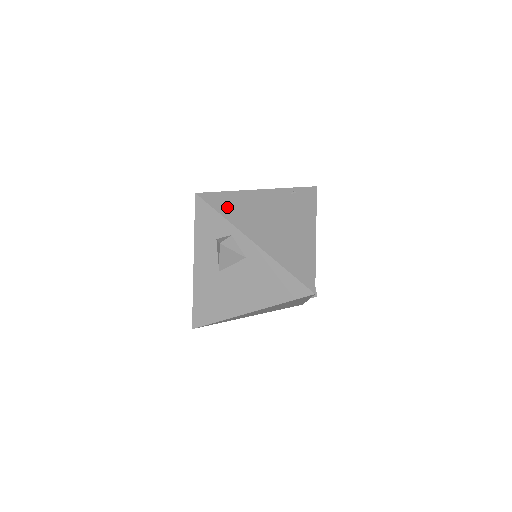
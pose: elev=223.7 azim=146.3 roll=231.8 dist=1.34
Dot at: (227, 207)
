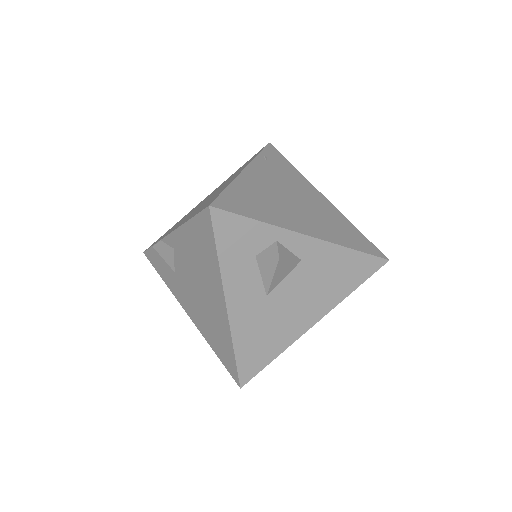
Dot at: (250, 207)
